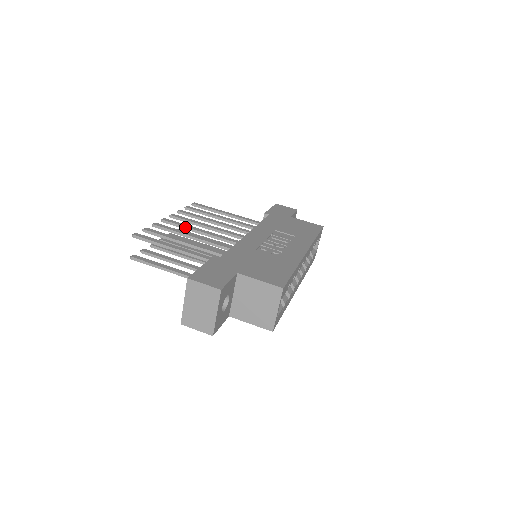
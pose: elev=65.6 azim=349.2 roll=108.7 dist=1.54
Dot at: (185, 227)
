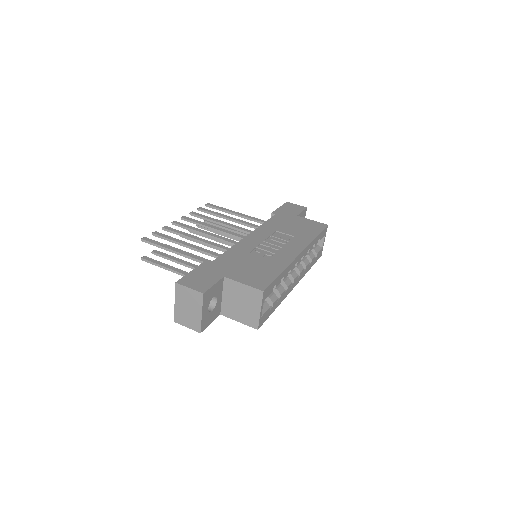
Dot at: (192, 229)
